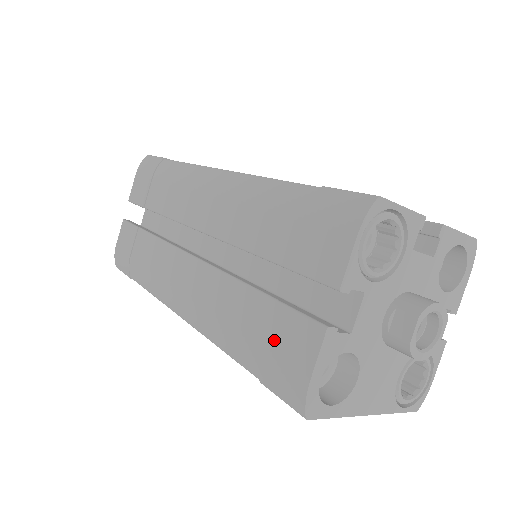
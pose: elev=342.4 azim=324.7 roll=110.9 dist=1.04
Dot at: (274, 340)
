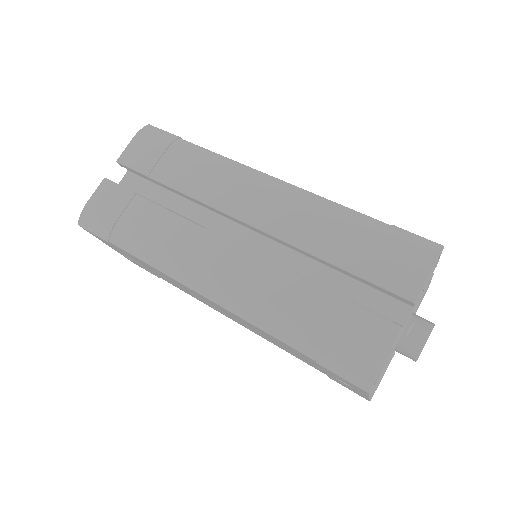
Dot at: (344, 330)
